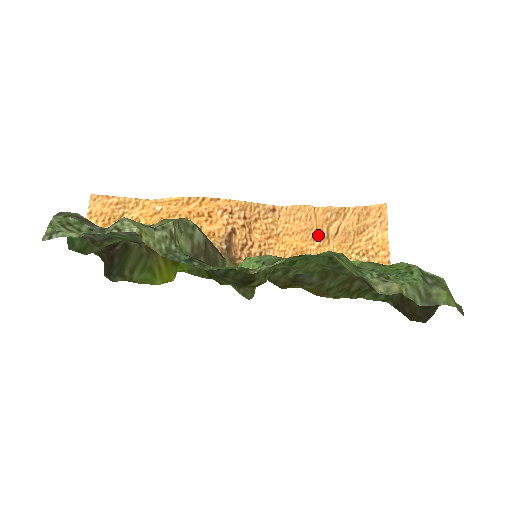
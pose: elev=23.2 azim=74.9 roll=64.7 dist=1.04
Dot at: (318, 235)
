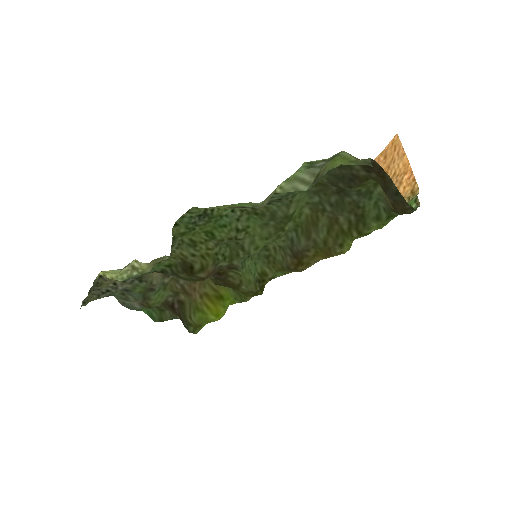
Dot at: occluded
